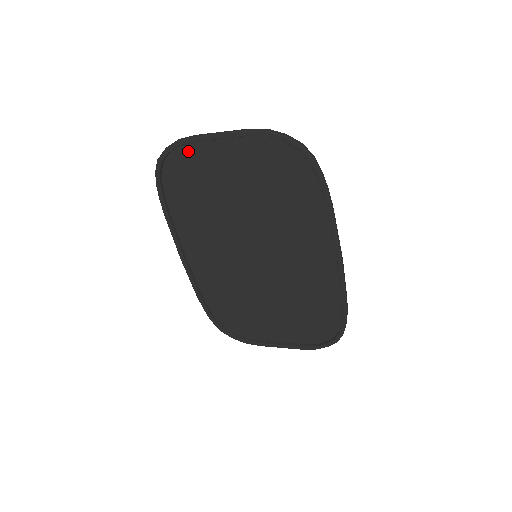
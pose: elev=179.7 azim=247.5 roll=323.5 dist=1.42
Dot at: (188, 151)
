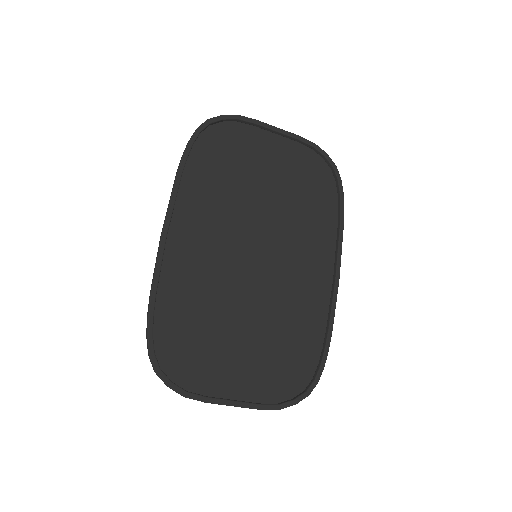
Dot at: (238, 130)
